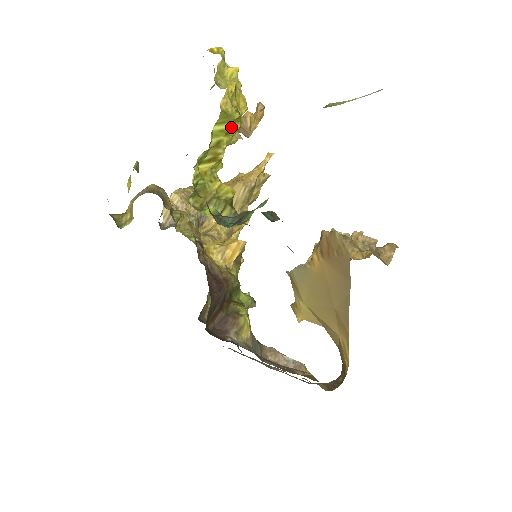
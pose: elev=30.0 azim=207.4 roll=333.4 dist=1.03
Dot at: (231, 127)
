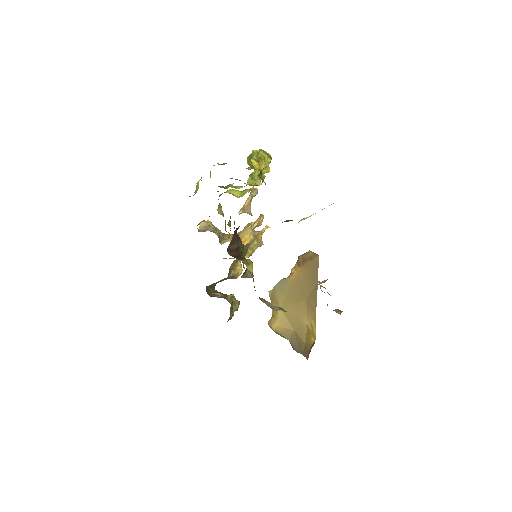
Dot at: (267, 158)
